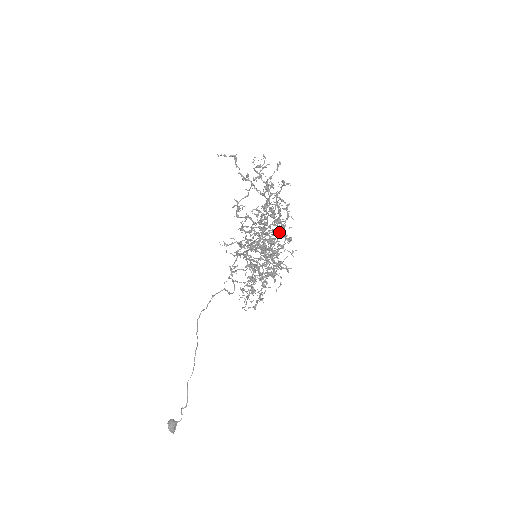
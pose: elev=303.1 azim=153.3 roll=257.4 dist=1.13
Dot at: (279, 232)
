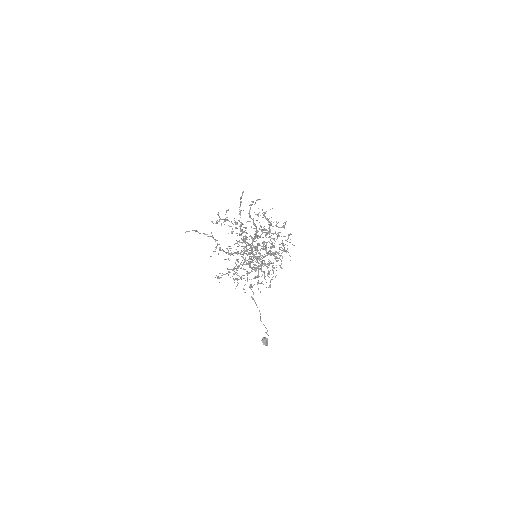
Dot at: (267, 233)
